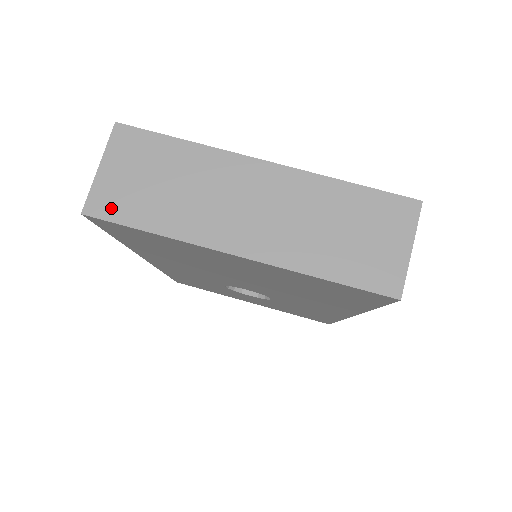
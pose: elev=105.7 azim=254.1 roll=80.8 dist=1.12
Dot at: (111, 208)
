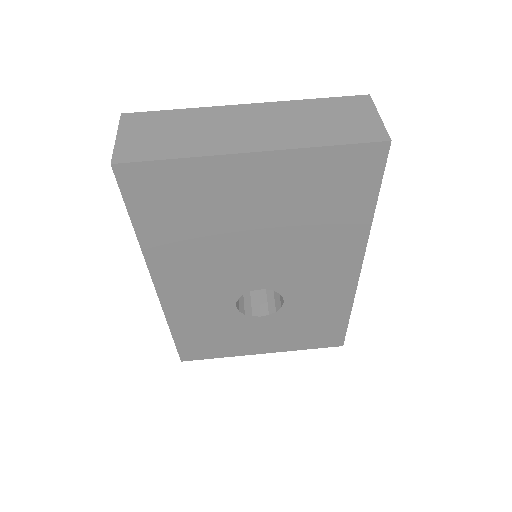
Dot at: (136, 154)
